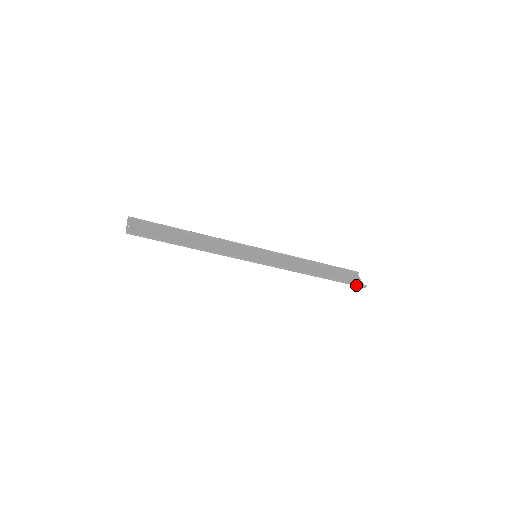
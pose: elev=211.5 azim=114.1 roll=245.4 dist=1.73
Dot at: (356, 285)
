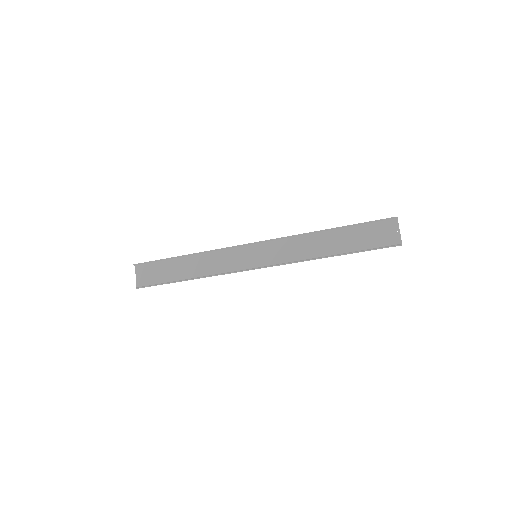
Dot at: (387, 247)
